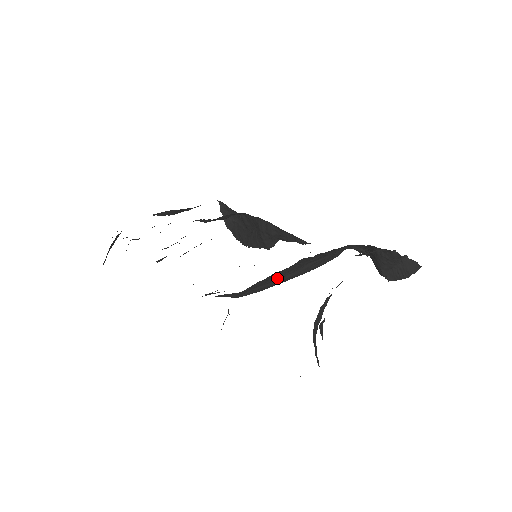
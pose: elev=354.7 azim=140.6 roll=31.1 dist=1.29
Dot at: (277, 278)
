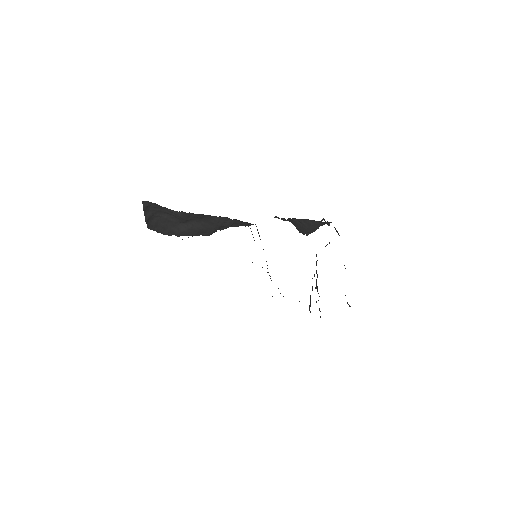
Dot at: occluded
